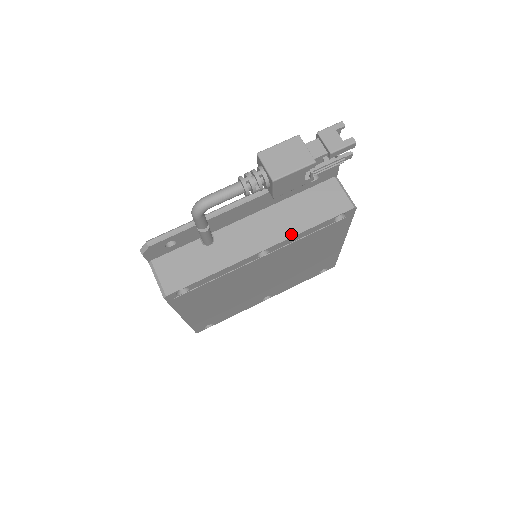
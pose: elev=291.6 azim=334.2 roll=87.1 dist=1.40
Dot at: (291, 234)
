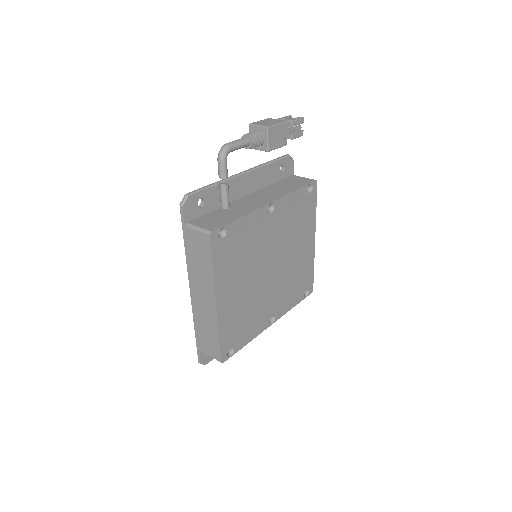
Dot at: (284, 194)
